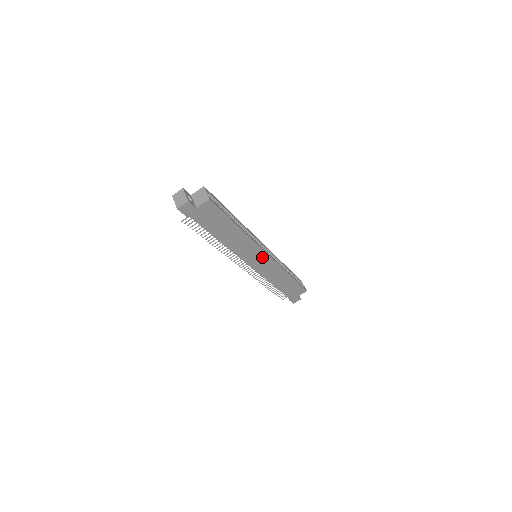
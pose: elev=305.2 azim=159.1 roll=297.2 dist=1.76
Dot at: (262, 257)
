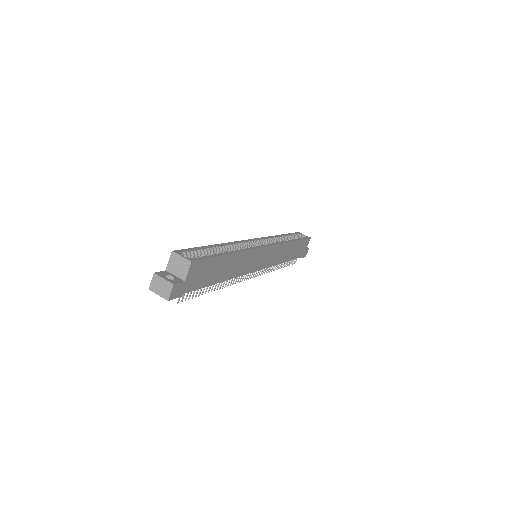
Dot at: (264, 253)
